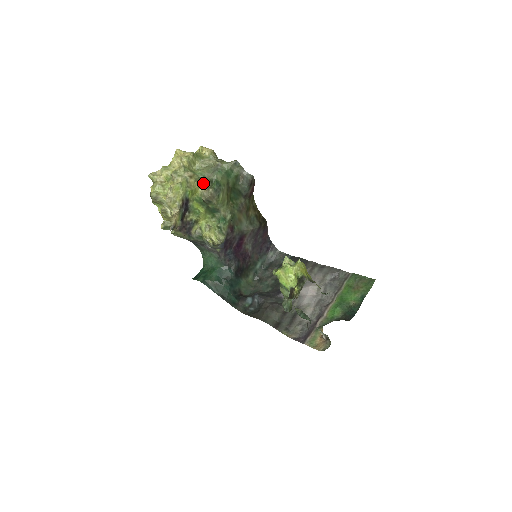
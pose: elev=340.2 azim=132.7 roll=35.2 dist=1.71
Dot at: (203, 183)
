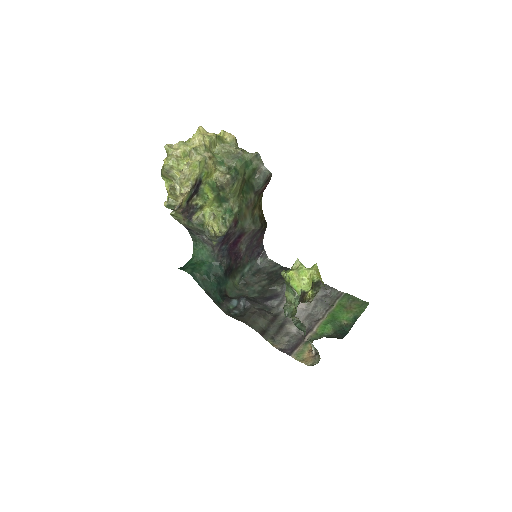
Dot at: (220, 168)
